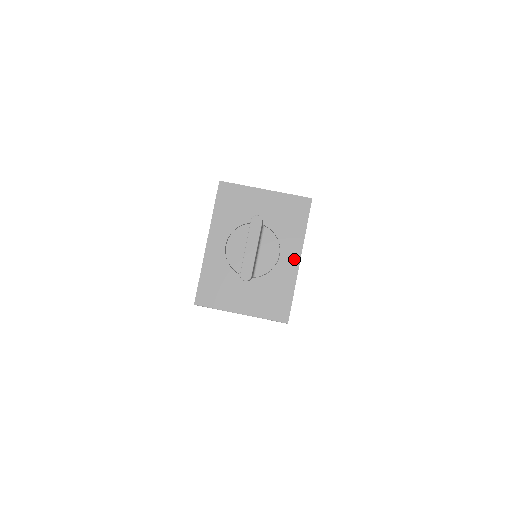
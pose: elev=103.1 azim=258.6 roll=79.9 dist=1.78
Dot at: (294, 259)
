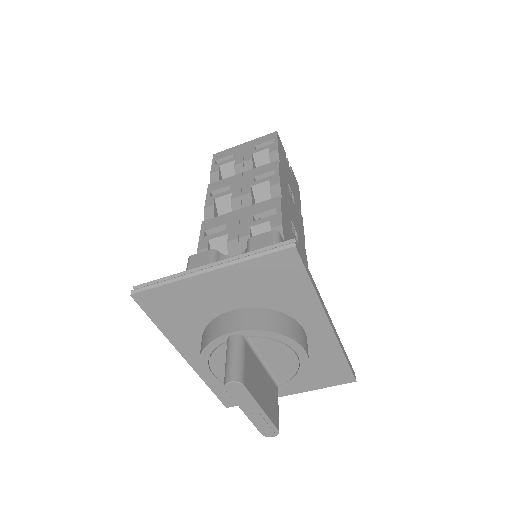
Dot at: (320, 327)
